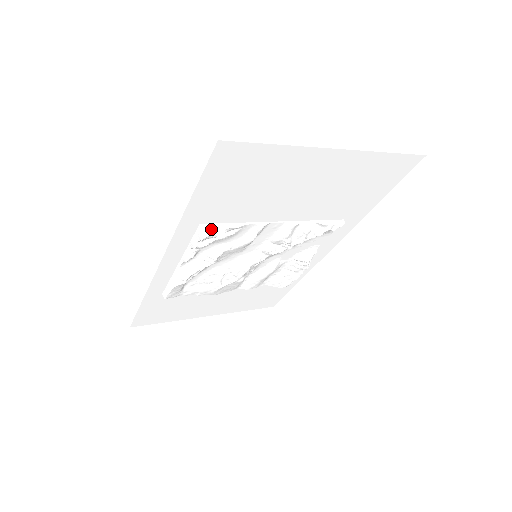
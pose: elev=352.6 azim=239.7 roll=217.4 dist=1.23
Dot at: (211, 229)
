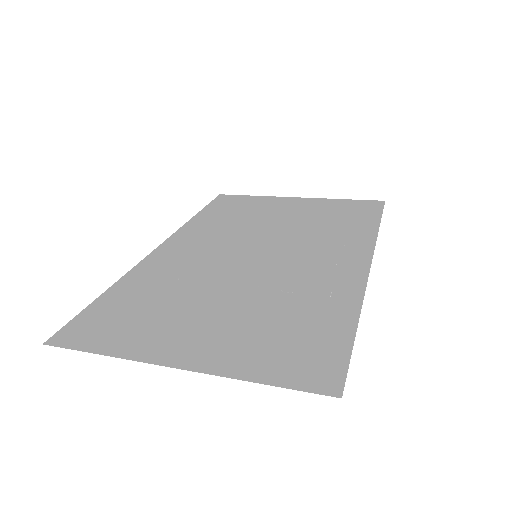
Dot at: occluded
